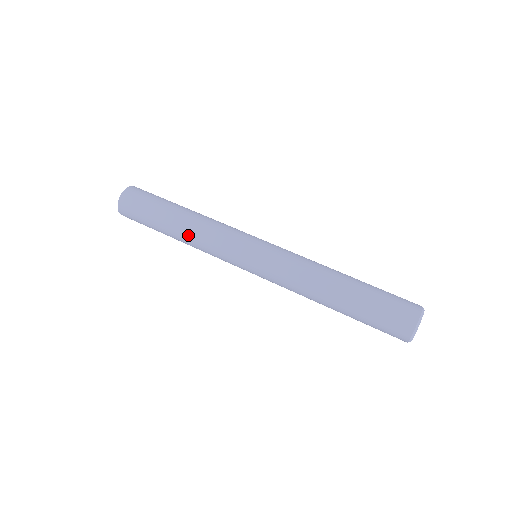
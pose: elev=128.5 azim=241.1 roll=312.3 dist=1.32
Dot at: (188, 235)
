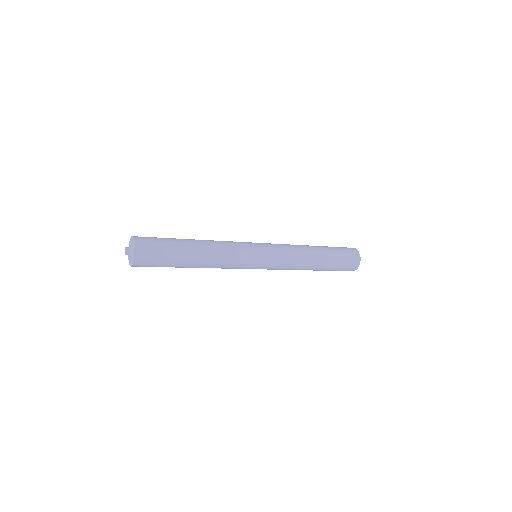
Dot at: (211, 259)
